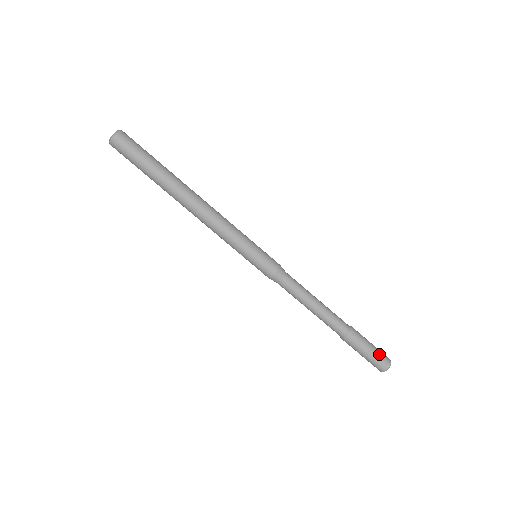
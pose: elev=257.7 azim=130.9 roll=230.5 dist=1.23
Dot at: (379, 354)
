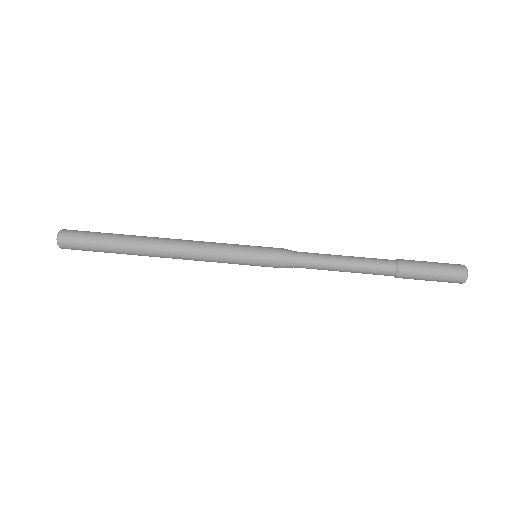
Dot at: (443, 263)
